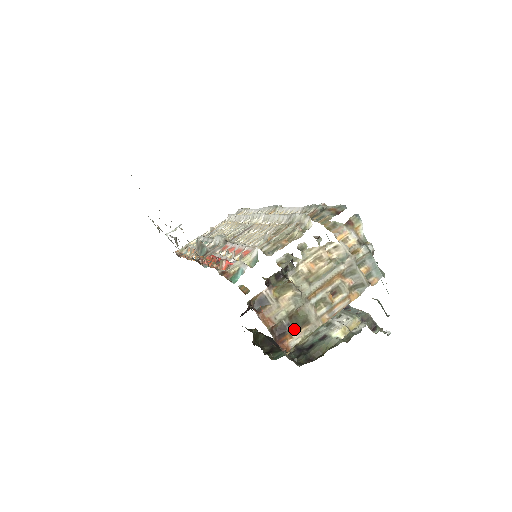
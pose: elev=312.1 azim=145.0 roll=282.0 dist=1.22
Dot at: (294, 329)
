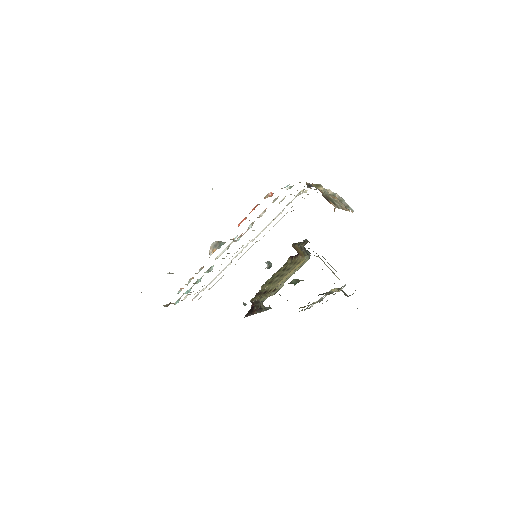
Dot at: (331, 202)
